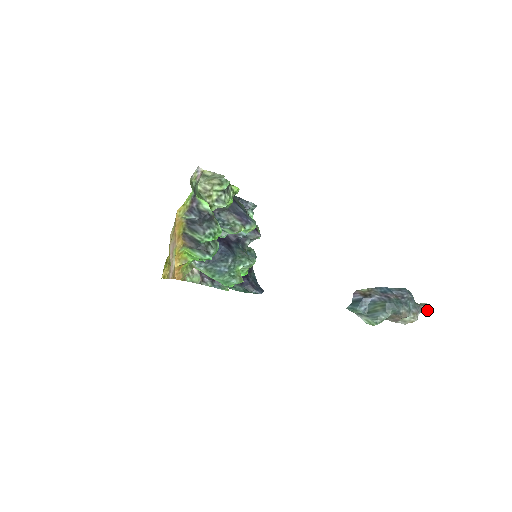
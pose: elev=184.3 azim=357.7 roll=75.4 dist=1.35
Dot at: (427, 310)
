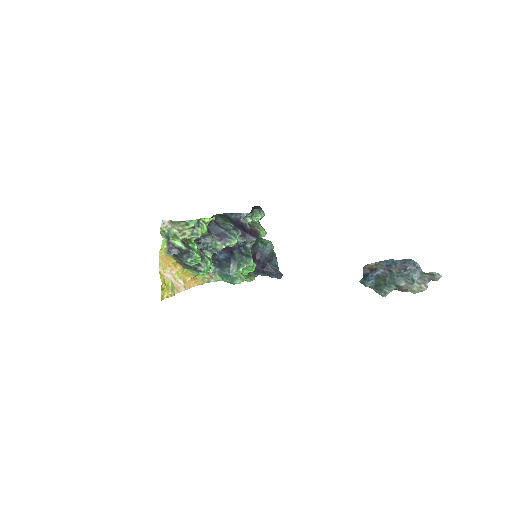
Dot at: (435, 279)
